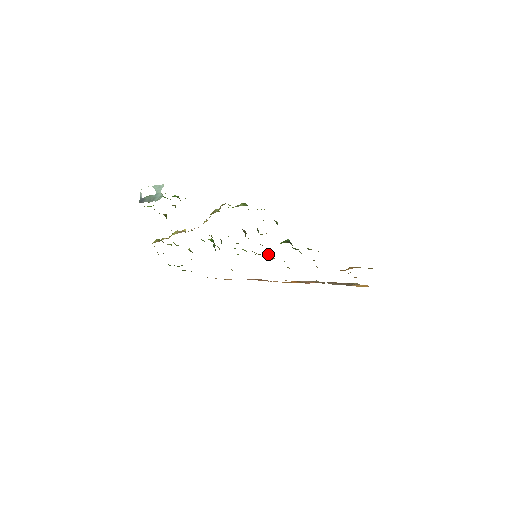
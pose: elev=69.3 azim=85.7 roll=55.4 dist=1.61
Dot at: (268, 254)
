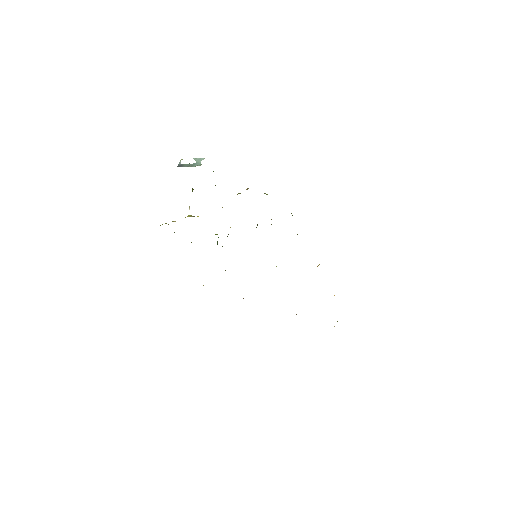
Dot at: occluded
